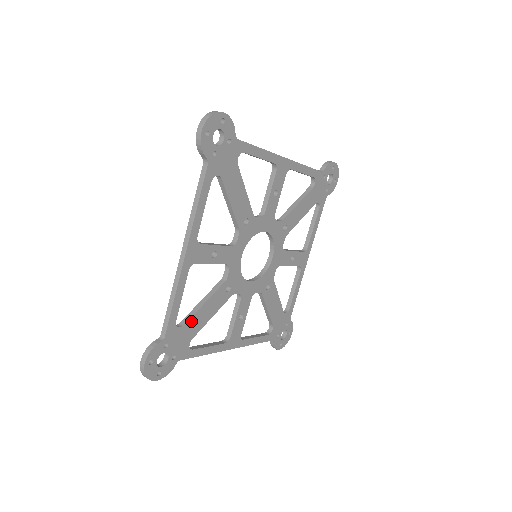
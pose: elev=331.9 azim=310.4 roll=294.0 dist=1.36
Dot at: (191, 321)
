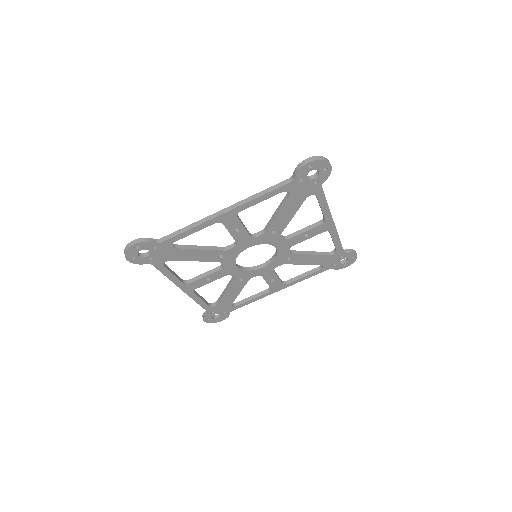
Dot at: (222, 301)
